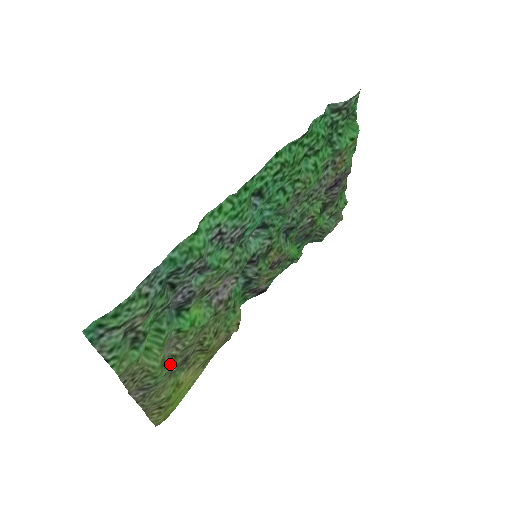
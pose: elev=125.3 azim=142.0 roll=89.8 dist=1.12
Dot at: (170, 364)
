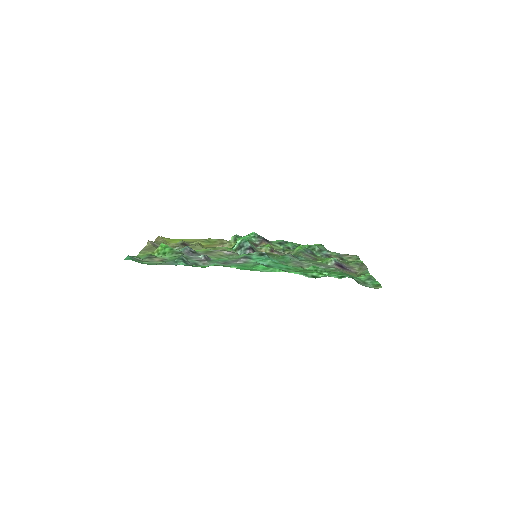
Dot at: occluded
